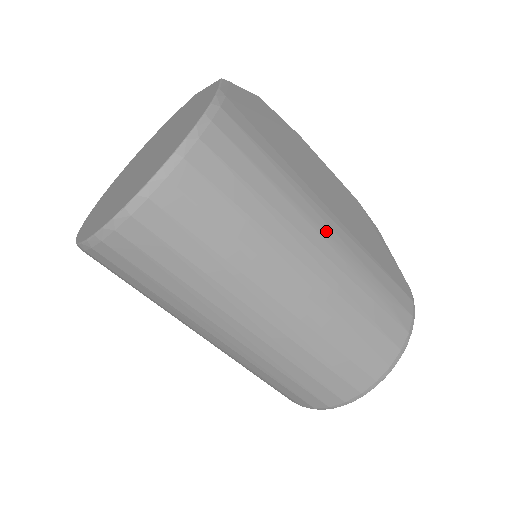
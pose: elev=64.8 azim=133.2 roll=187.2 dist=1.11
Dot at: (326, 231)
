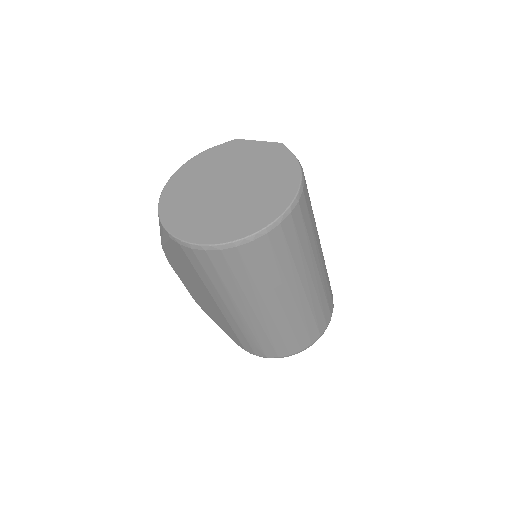
Dot at: occluded
